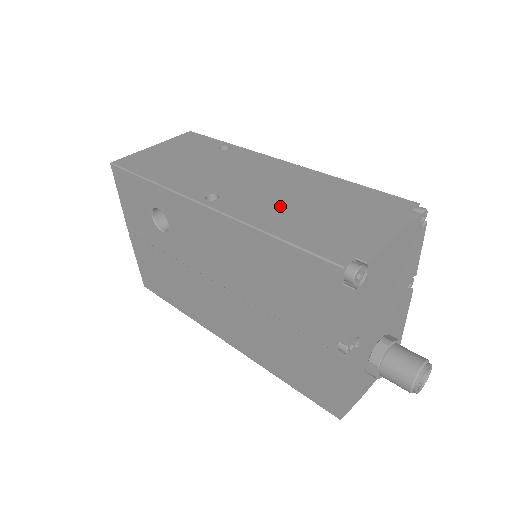
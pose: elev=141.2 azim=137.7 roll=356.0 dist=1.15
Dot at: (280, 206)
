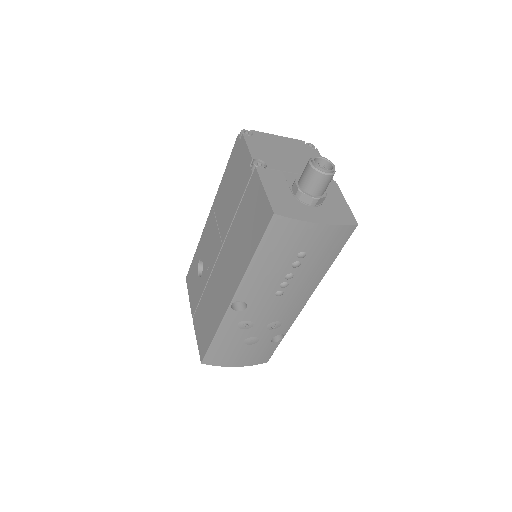
Dot at: occluded
